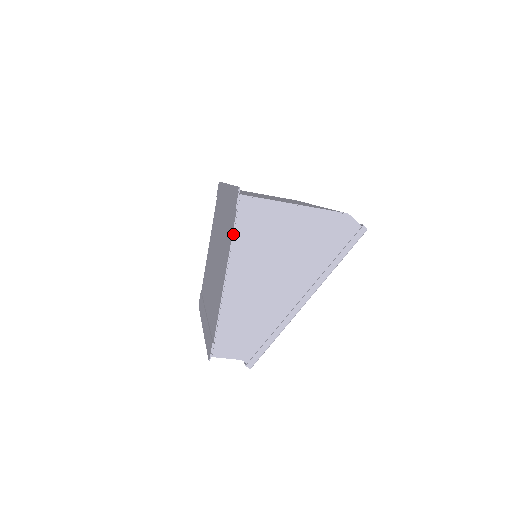
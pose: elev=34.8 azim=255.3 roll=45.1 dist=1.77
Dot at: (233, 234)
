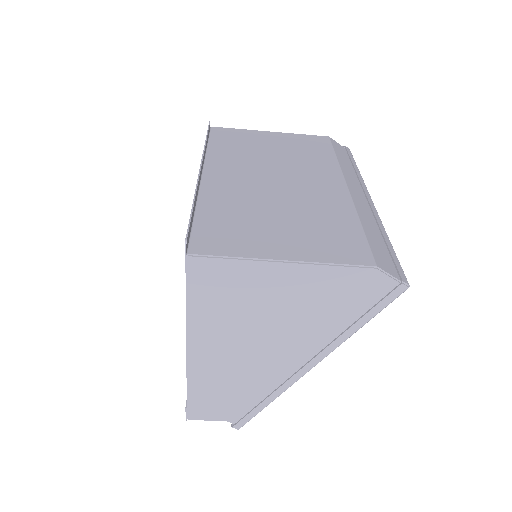
Dot at: (187, 303)
